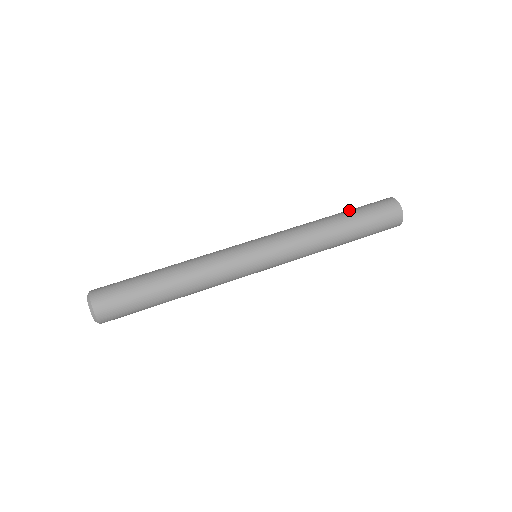
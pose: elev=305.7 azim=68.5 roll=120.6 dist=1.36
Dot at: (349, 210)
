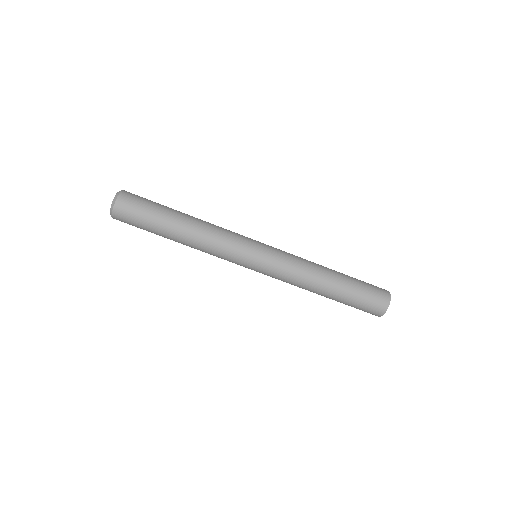
Dot at: (344, 299)
